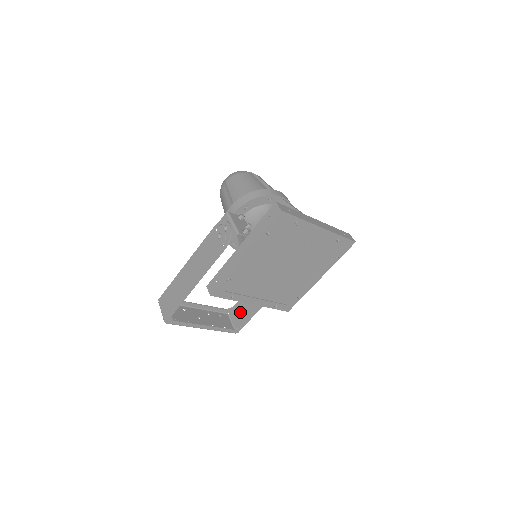
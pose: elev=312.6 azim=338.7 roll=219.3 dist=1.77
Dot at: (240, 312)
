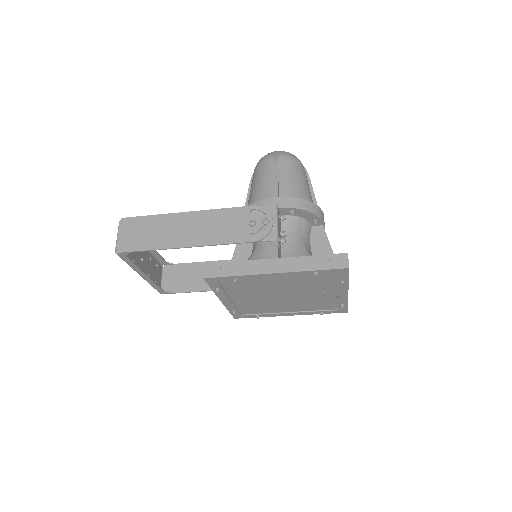
Dot at: (179, 276)
